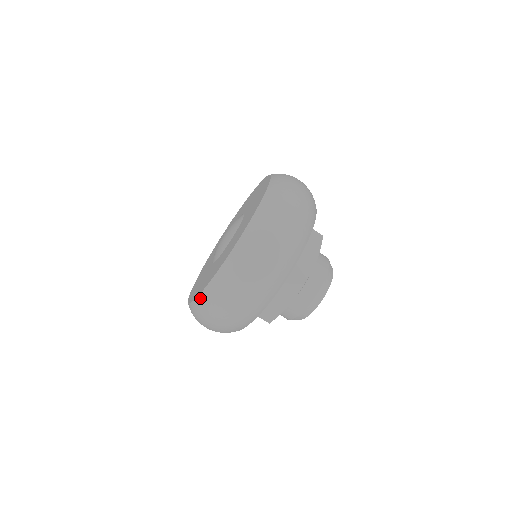
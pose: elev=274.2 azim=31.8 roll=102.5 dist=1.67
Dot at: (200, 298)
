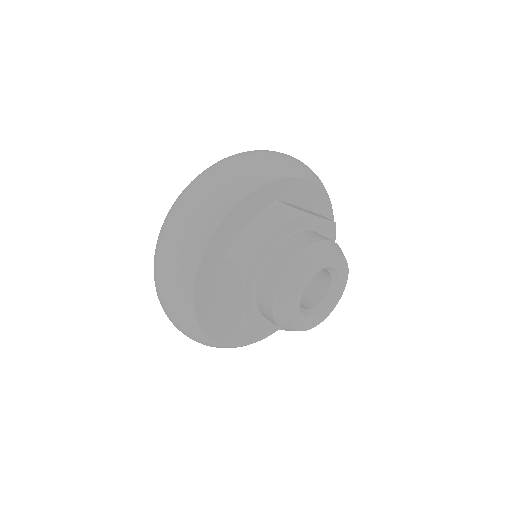
Dot at: (167, 214)
